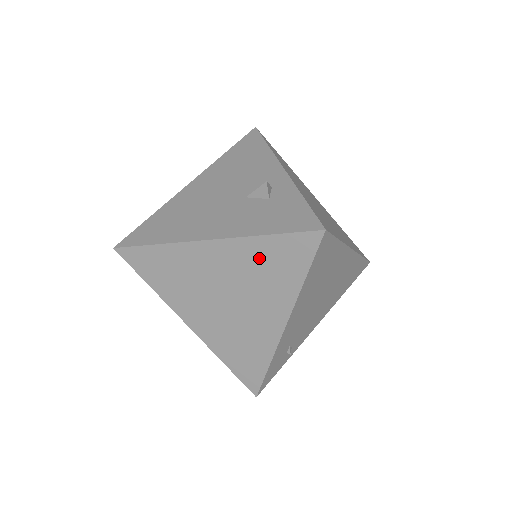
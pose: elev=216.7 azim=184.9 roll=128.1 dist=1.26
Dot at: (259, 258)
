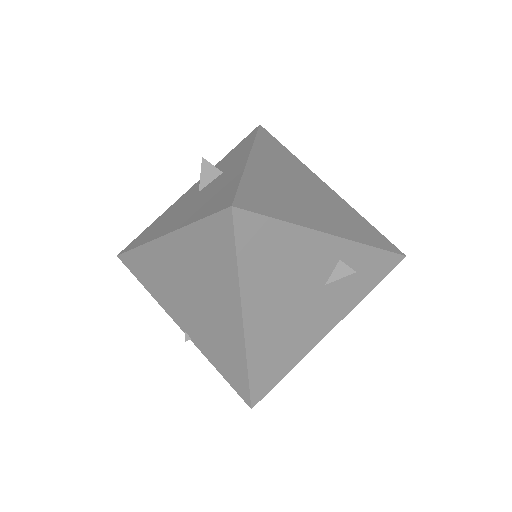
Dot at: occluded
